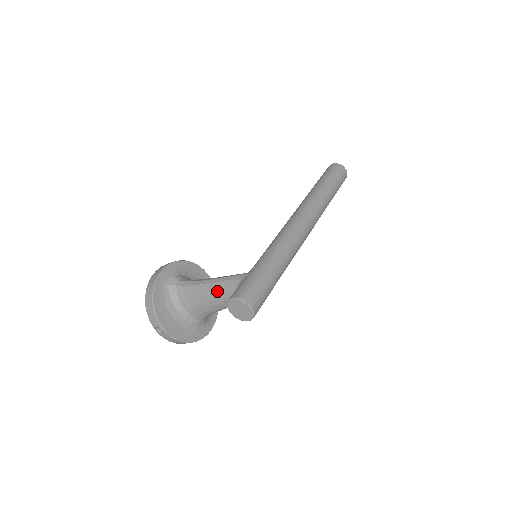
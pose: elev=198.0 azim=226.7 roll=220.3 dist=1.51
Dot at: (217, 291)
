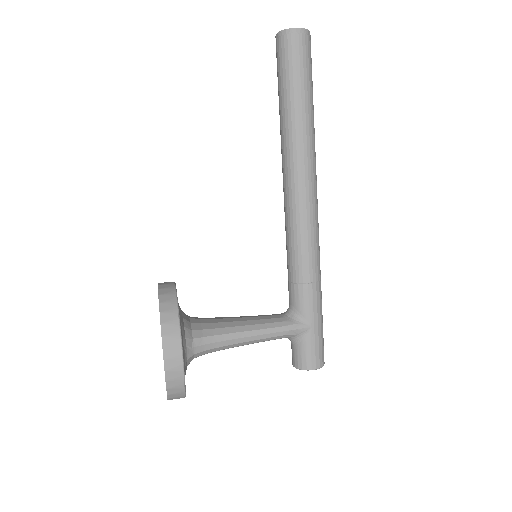
Dot at: occluded
